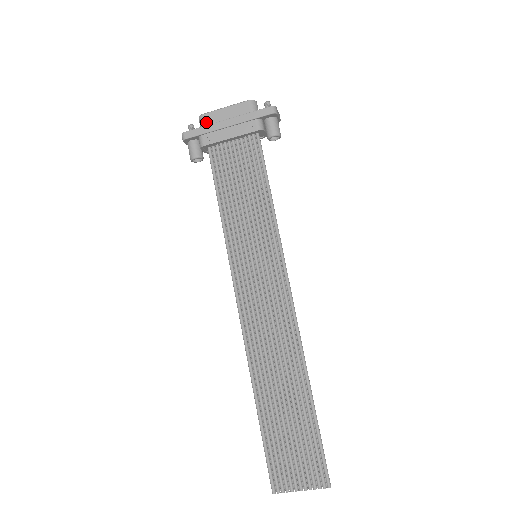
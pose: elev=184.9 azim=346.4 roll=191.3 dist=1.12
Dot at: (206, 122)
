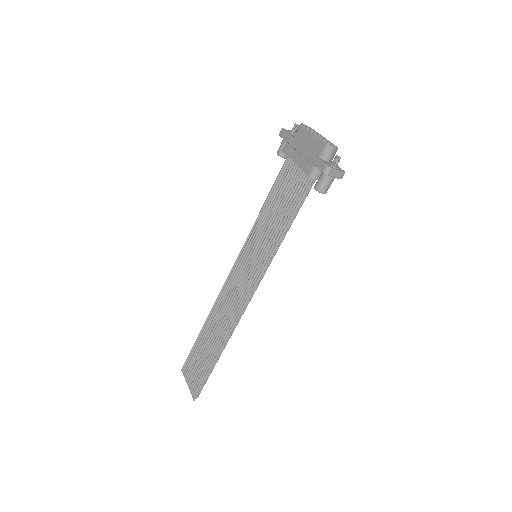
Dot at: (298, 133)
